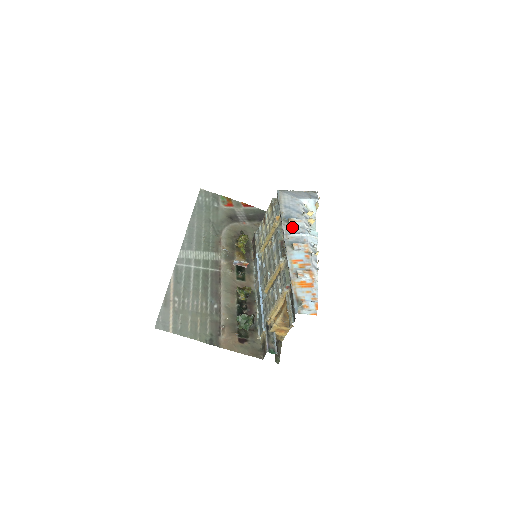
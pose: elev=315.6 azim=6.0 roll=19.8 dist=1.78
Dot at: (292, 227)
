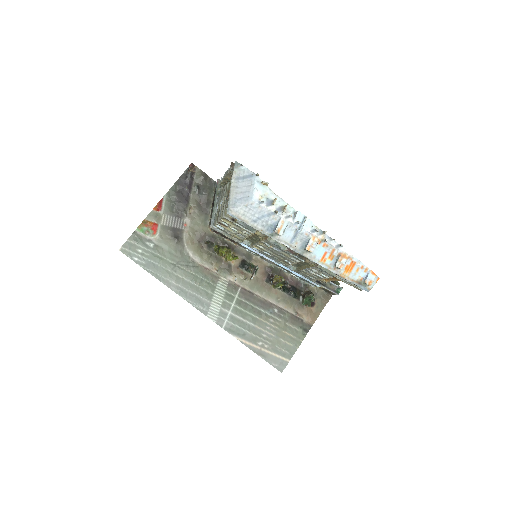
Dot at: (285, 234)
